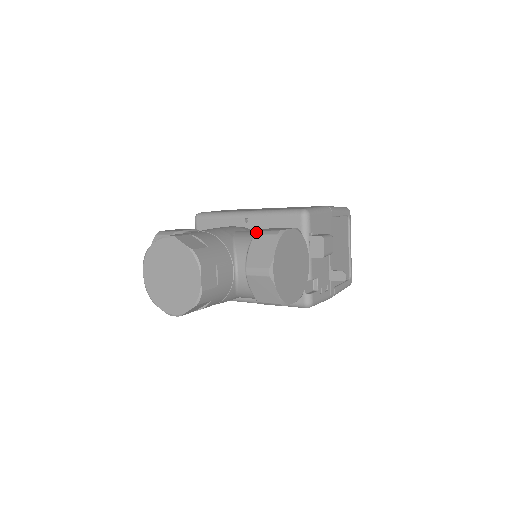
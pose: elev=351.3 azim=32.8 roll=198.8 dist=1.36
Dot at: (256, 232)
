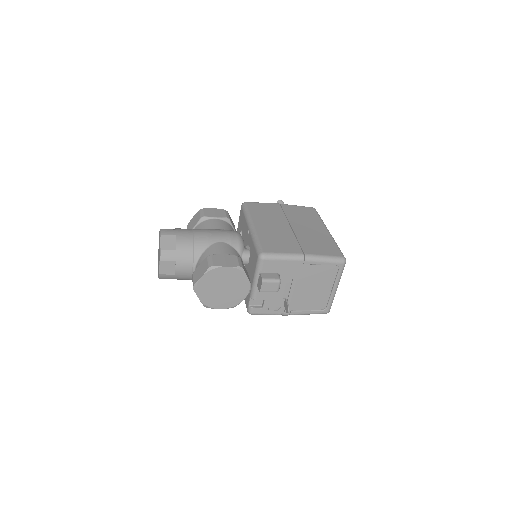
Dot at: (209, 255)
